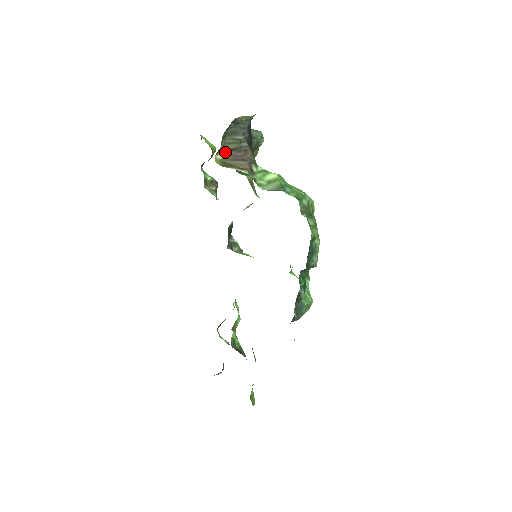
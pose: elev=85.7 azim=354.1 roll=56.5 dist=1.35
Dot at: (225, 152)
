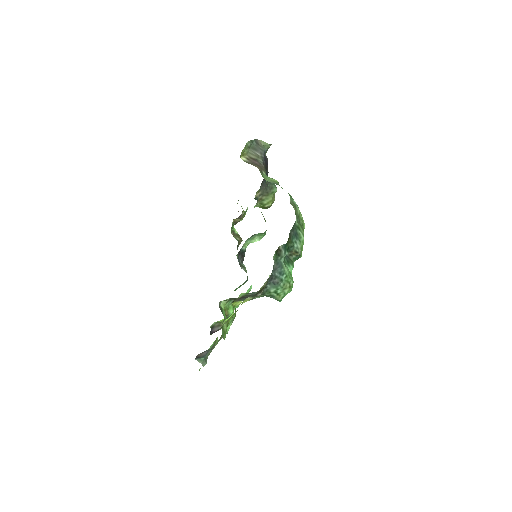
Dot at: (247, 158)
